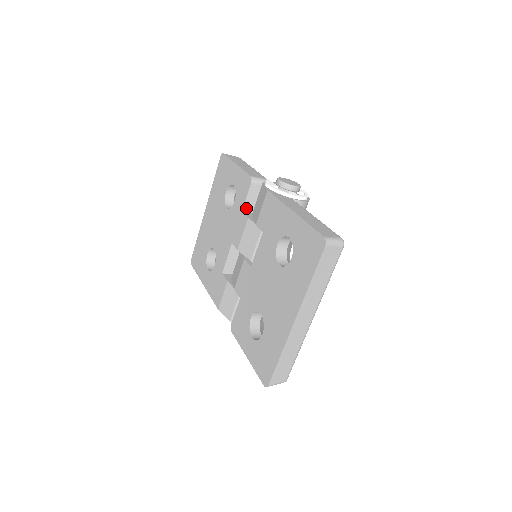
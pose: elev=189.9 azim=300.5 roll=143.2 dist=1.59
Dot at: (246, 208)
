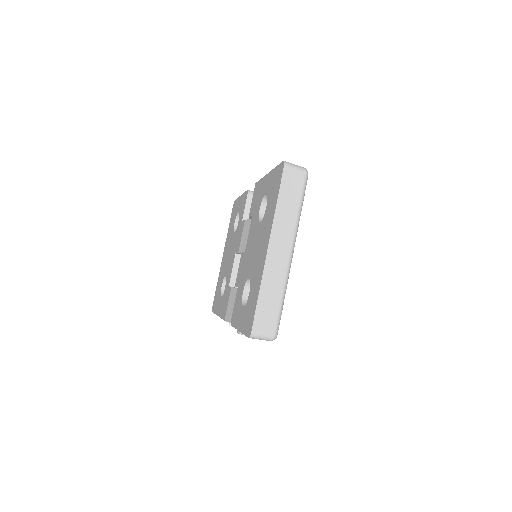
Dot at: (246, 218)
